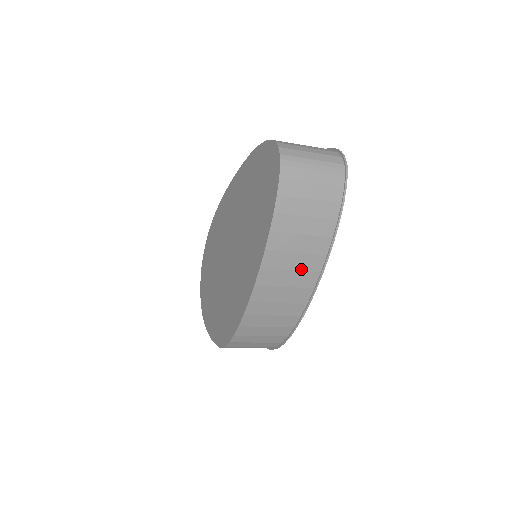
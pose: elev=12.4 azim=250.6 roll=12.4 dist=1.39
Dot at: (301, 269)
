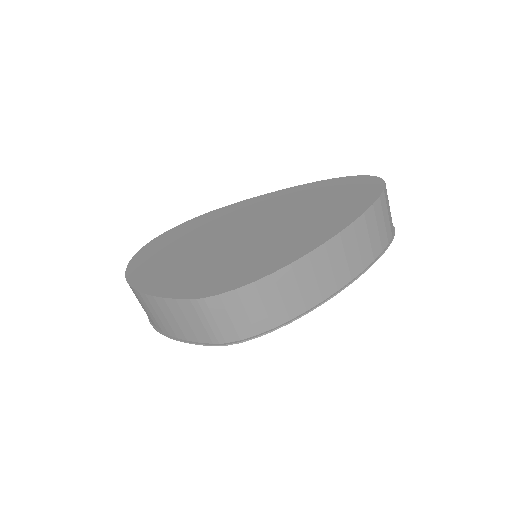
Dot at: (349, 264)
